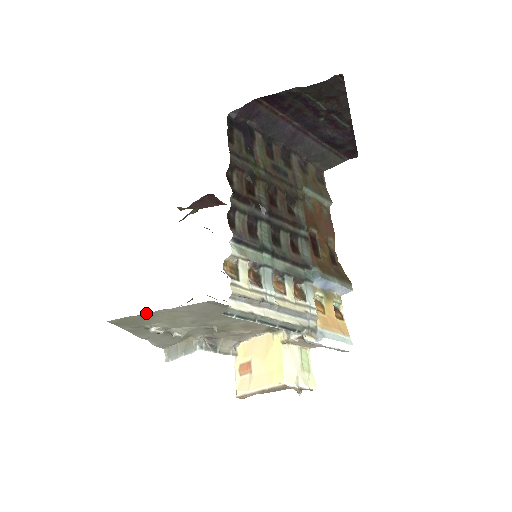
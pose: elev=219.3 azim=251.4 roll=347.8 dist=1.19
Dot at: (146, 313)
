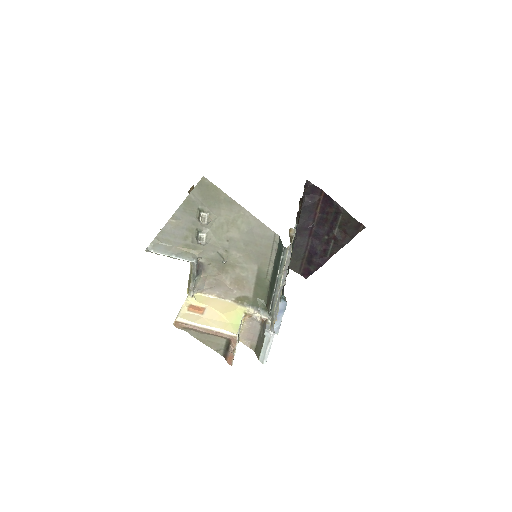
Dot at: (234, 200)
